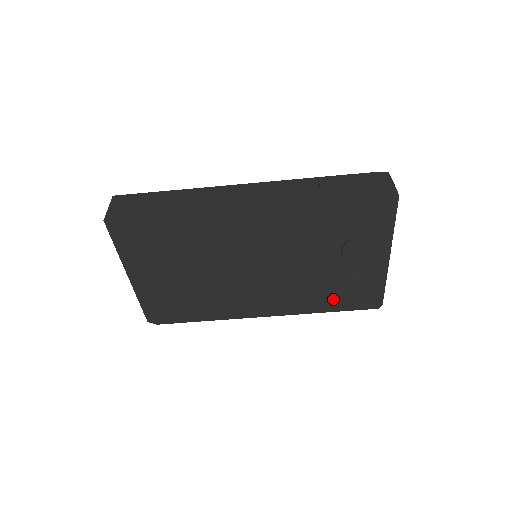
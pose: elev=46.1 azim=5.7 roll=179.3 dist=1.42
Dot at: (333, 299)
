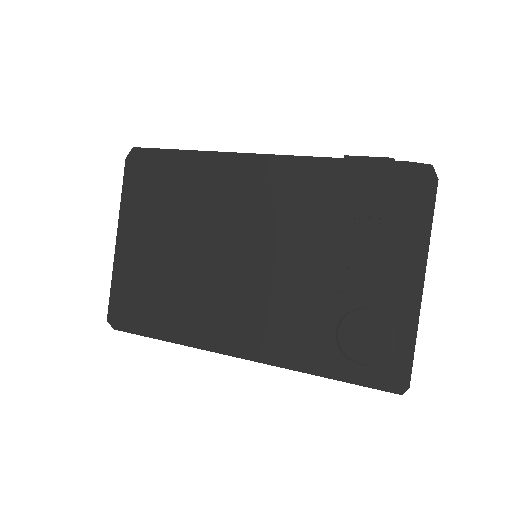
Dot at: (336, 350)
